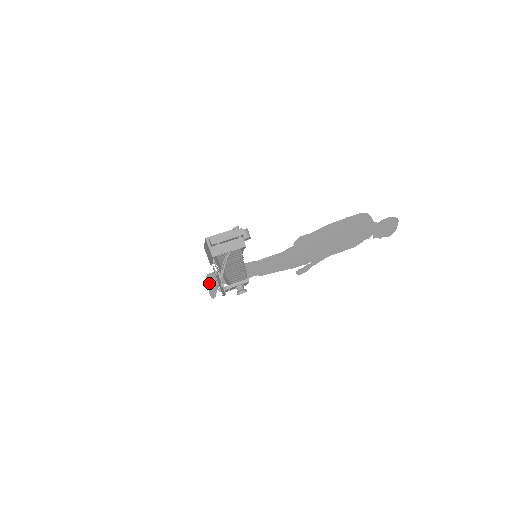
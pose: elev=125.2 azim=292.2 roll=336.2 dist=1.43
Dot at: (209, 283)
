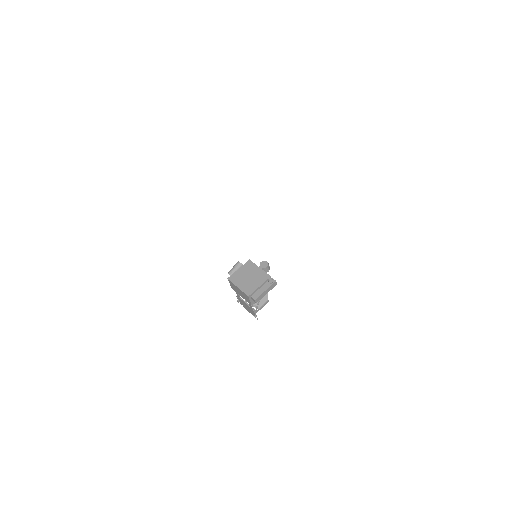
Dot at: occluded
